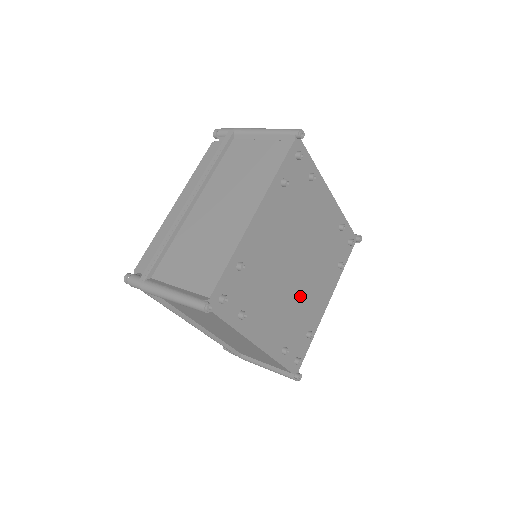
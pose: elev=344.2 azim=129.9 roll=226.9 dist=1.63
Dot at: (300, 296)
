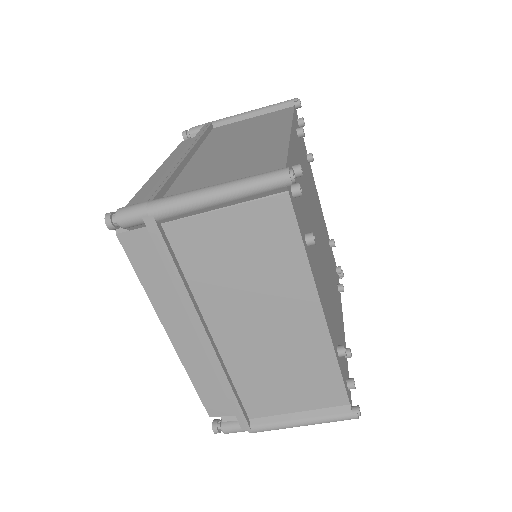
Dot at: occluded
